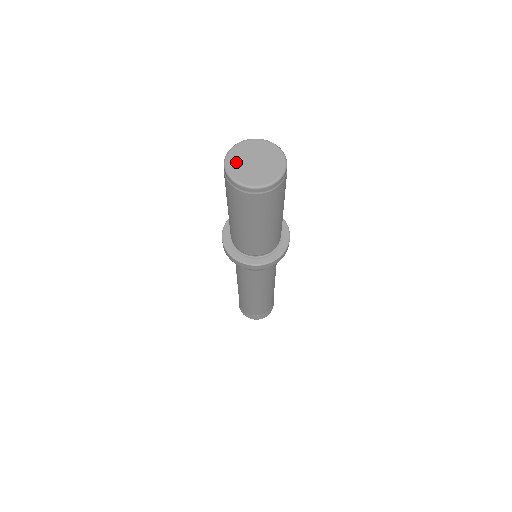
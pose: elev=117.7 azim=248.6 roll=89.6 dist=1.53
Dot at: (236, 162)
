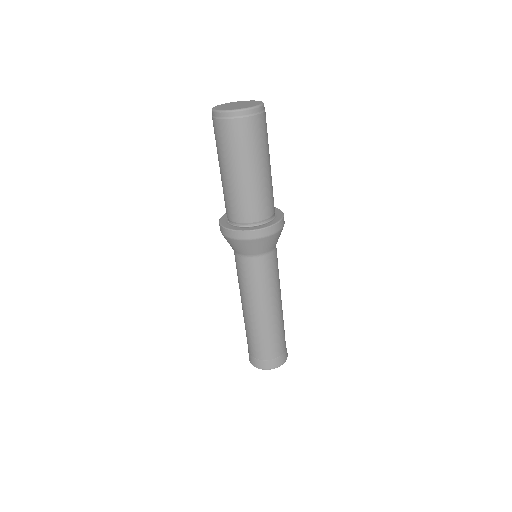
Dot at: (228, 108)
